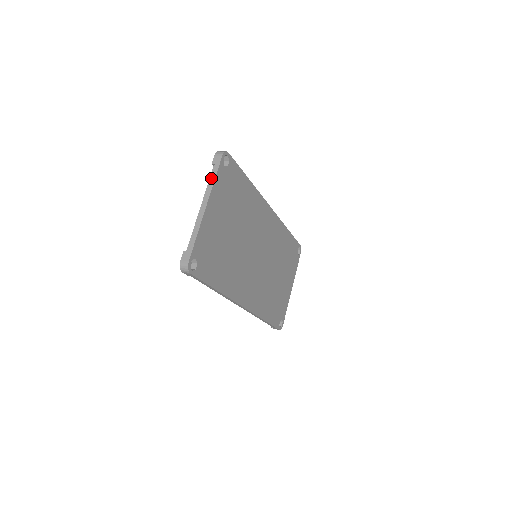
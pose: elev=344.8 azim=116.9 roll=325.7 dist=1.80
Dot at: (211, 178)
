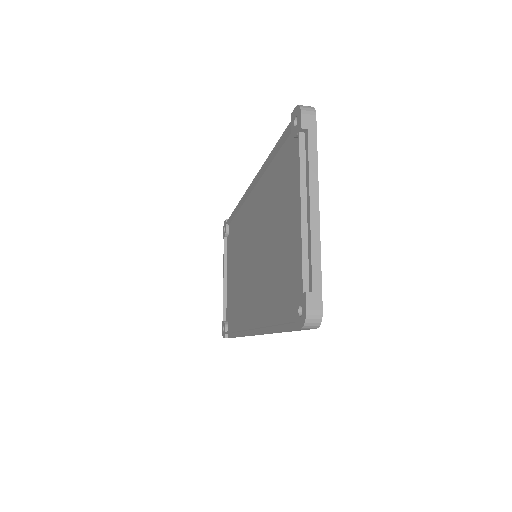
Dot at: (310, 155)
